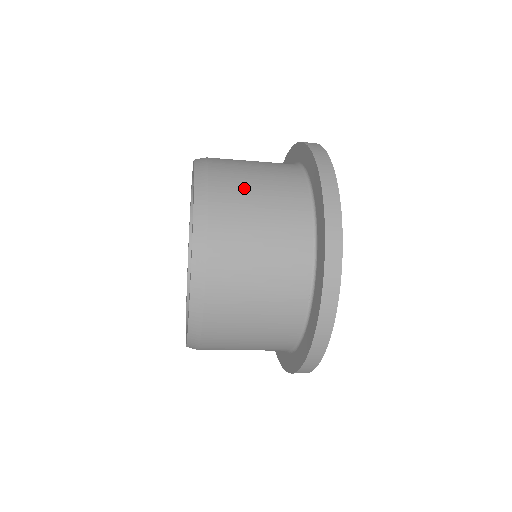
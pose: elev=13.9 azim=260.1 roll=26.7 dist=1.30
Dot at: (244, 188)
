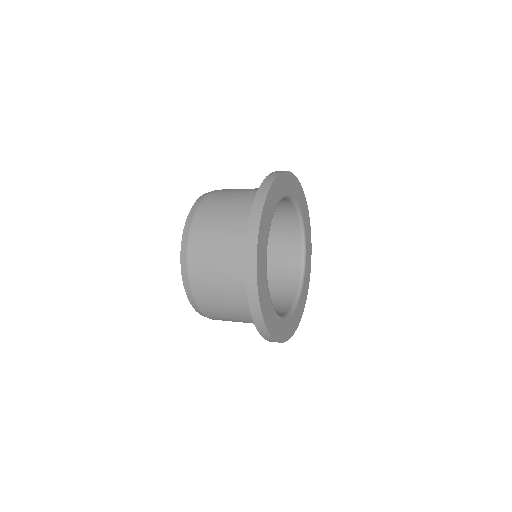
Dot at: (209, 280)
